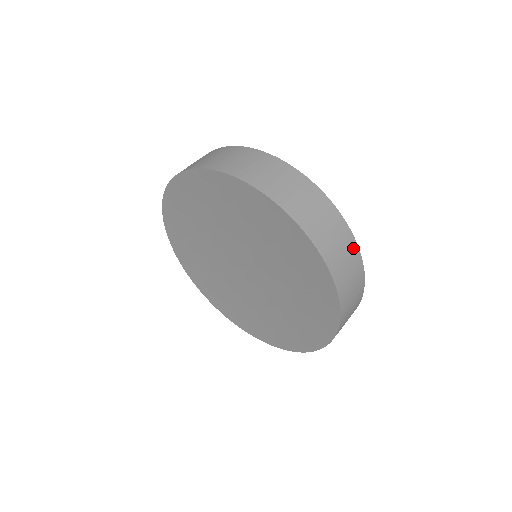
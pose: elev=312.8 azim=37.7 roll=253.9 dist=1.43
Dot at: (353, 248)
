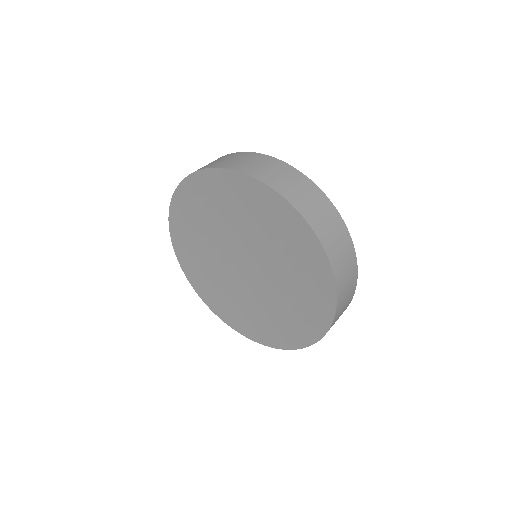
Dot at: (309, 185)
